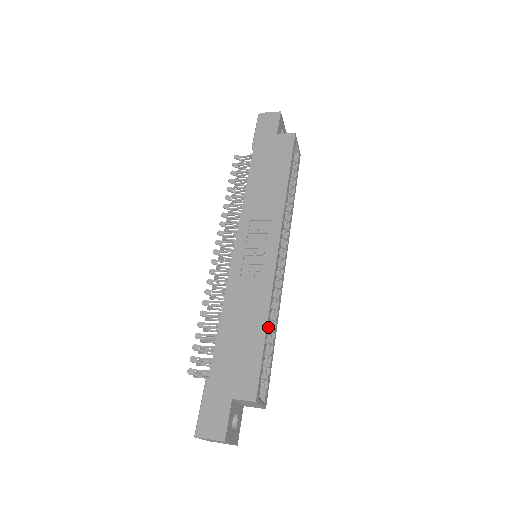
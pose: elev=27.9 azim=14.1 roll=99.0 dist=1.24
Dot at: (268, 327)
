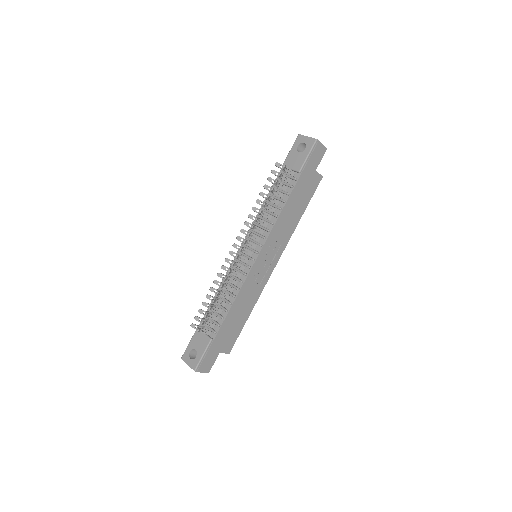
Dot at: occluded
